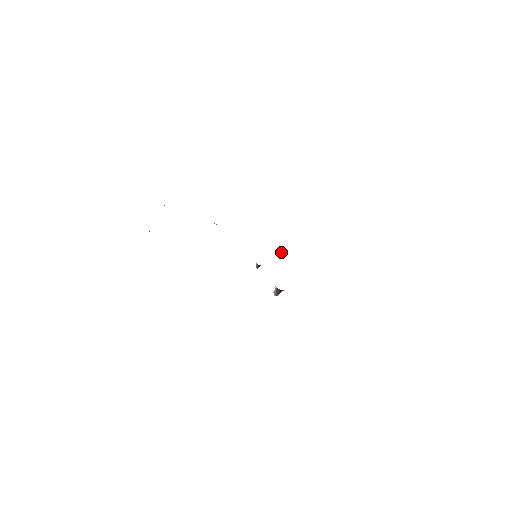
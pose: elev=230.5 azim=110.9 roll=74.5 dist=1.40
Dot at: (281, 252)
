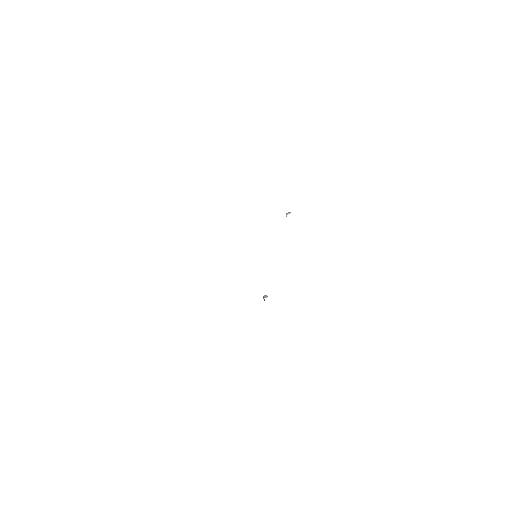
Dot at: occluded
